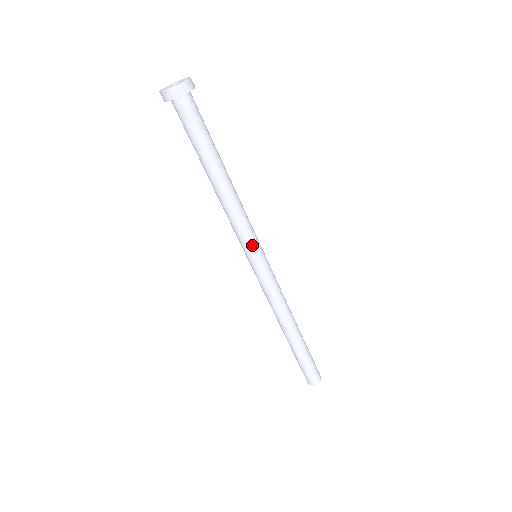
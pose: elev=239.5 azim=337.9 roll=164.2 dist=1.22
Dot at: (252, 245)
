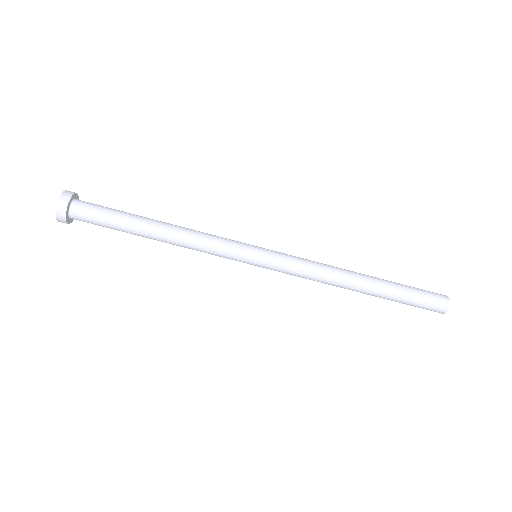
Dot at: (240, 244)
